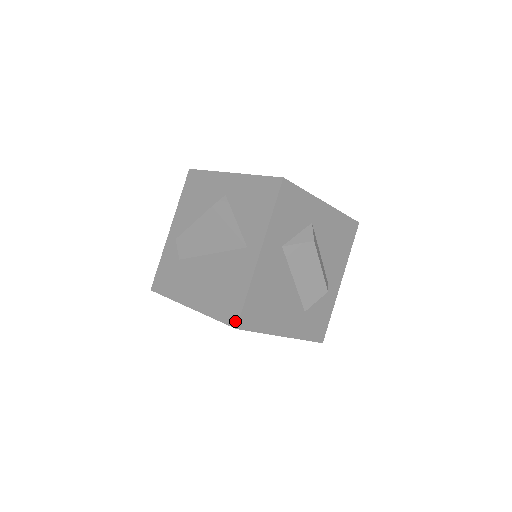
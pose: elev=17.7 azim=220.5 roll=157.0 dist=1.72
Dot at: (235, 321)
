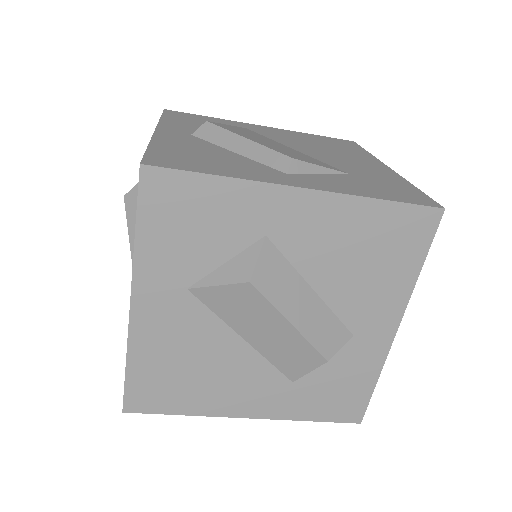
Dot at: (123, 399)
